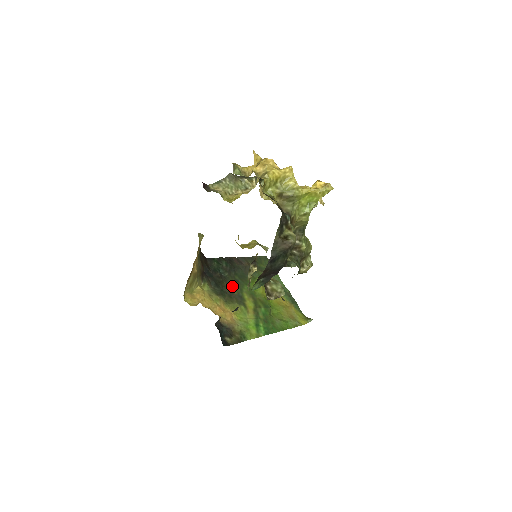
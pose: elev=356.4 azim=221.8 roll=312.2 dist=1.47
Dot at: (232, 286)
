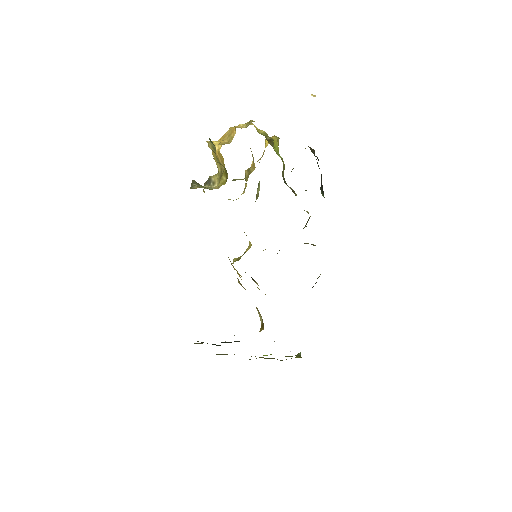
Dot at: occluded
